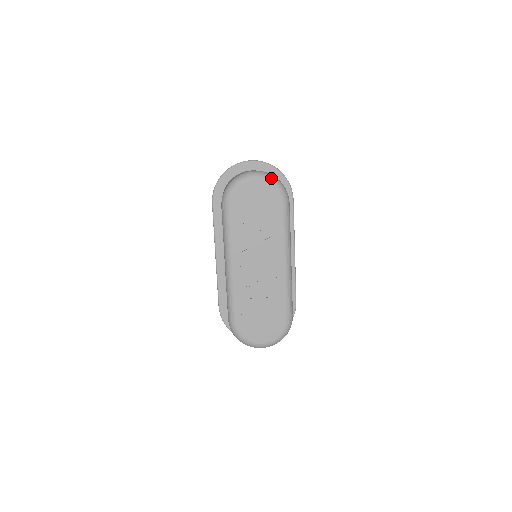
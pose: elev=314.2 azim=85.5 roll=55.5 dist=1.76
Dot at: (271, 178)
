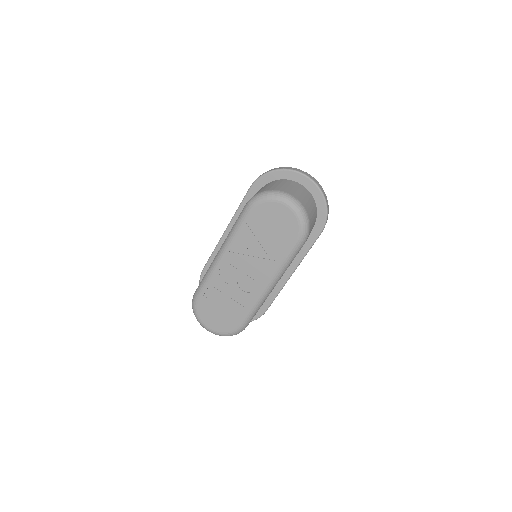
Dot at: (302, 214)
